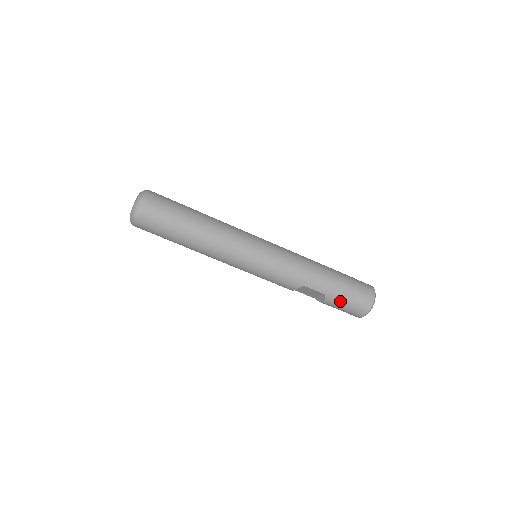
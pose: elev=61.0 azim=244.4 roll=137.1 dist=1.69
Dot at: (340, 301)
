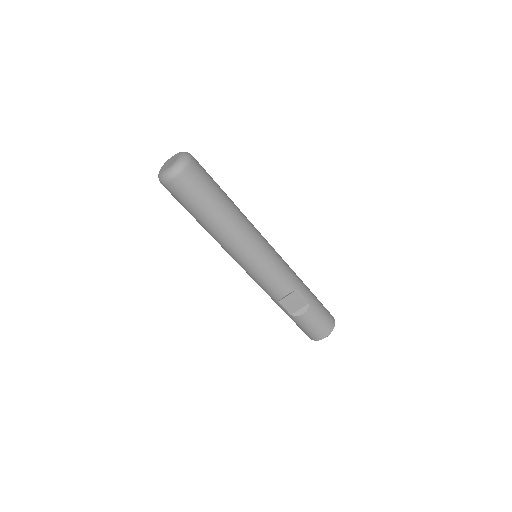
Dot at: (317, 313)
